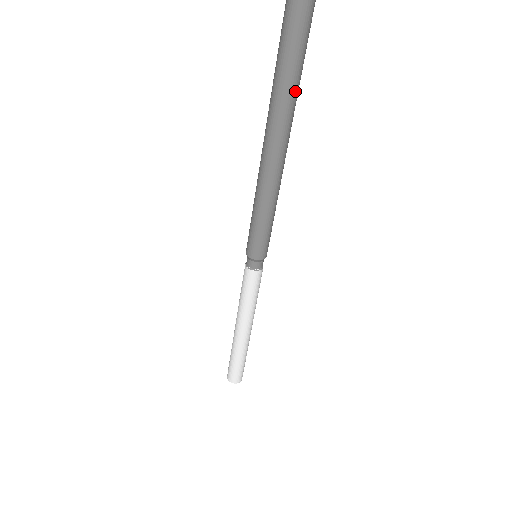
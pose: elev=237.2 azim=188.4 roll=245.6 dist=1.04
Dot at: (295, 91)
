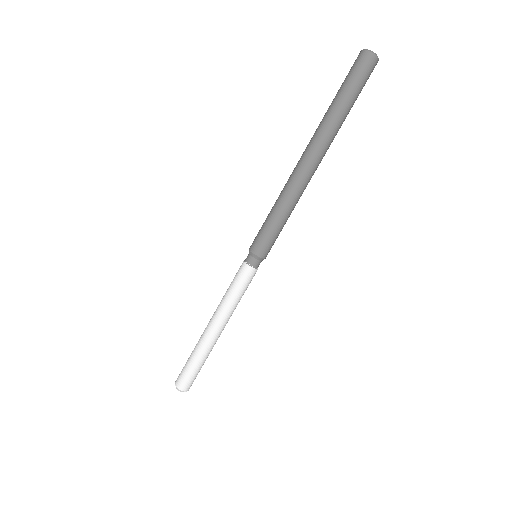
Dot at: (338, 127)
